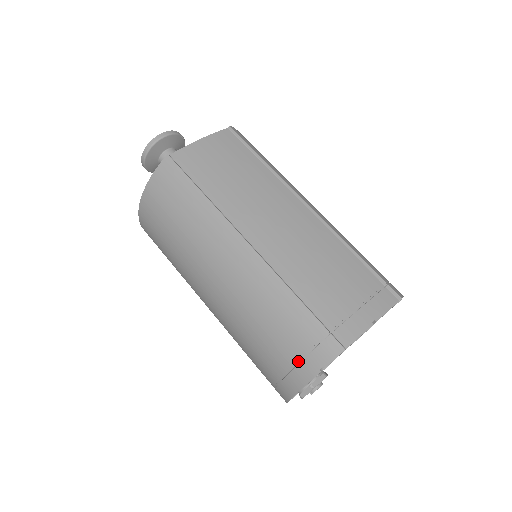
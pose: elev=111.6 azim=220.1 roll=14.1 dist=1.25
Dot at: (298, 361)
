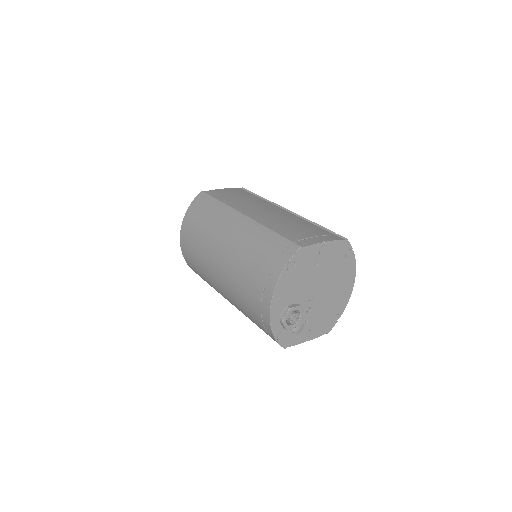
Dot at: (272, 267)
